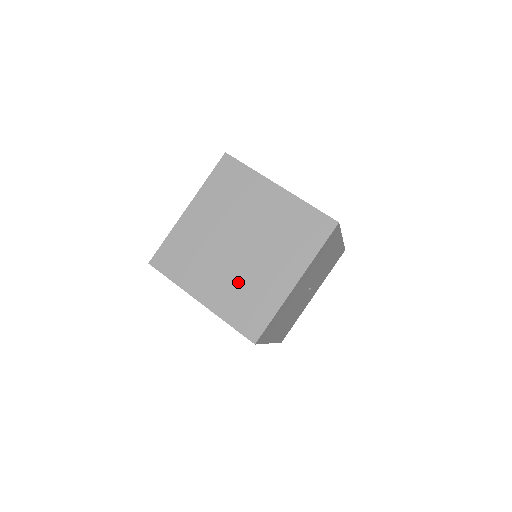
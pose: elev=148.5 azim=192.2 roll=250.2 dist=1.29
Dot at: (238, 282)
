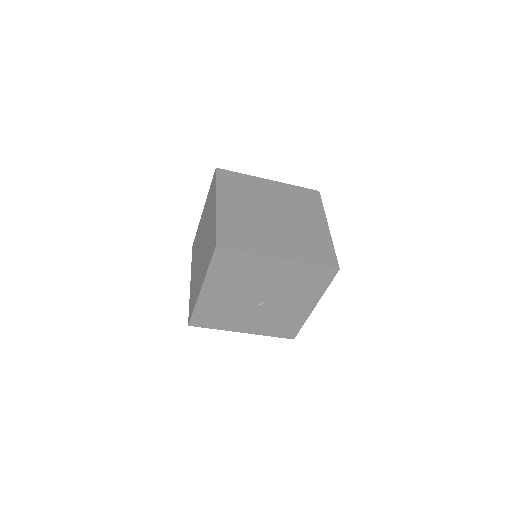
Dot at: (249, 222)
